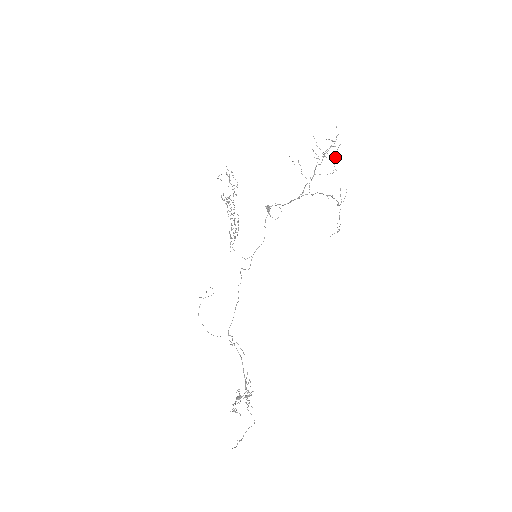
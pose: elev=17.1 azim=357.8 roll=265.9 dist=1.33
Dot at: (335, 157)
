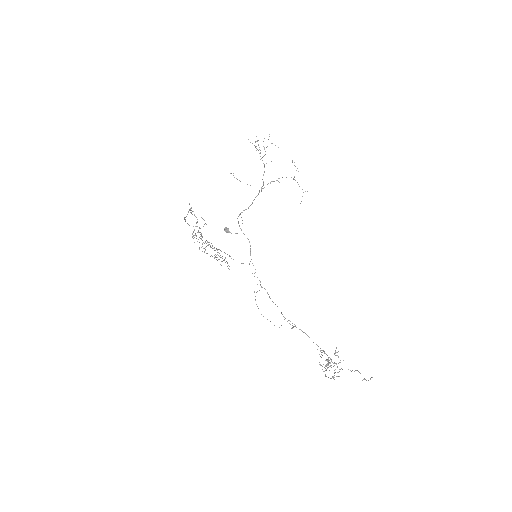
Dot at: occluded
